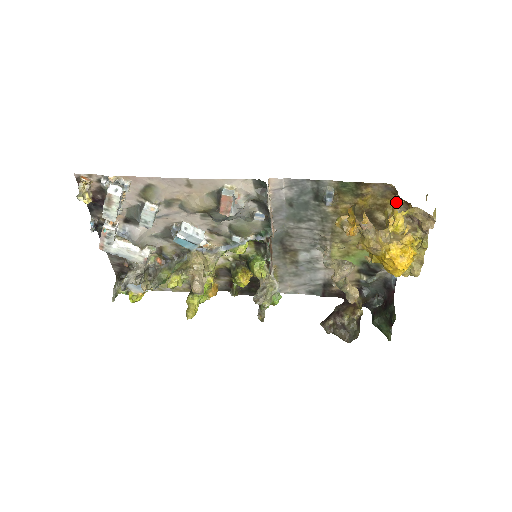
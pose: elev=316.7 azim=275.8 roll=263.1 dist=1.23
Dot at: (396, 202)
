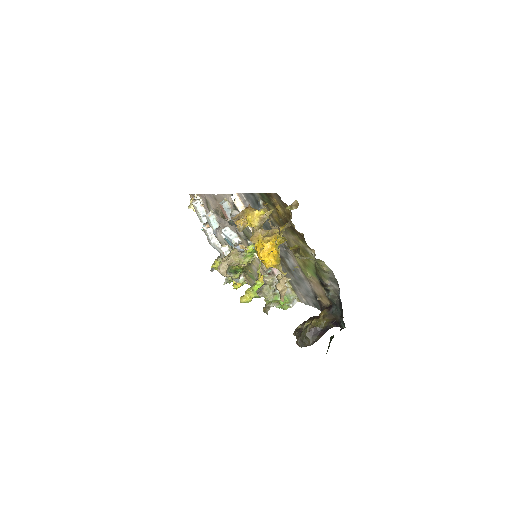
Dot at: occluded
